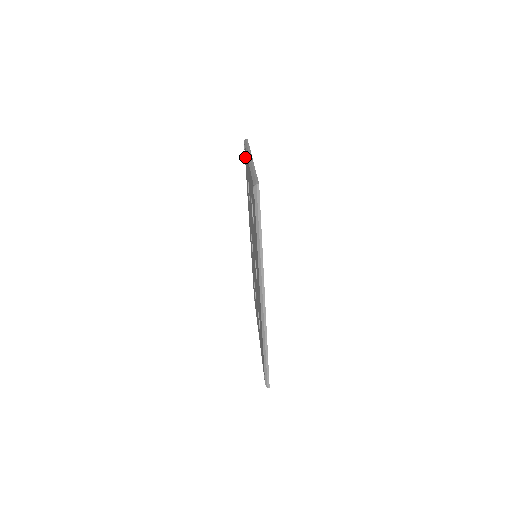
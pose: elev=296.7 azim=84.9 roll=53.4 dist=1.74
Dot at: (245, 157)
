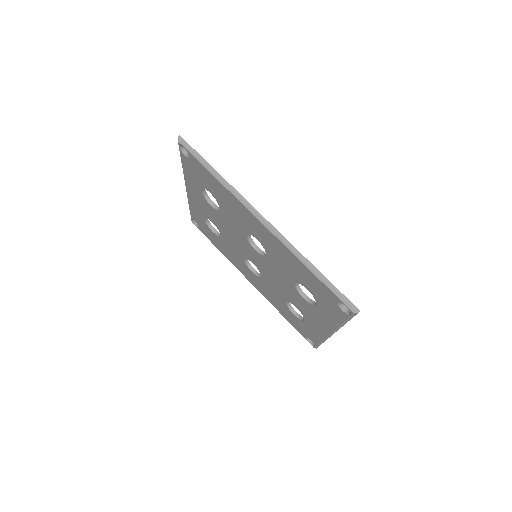
Dot at: (198, 225)
